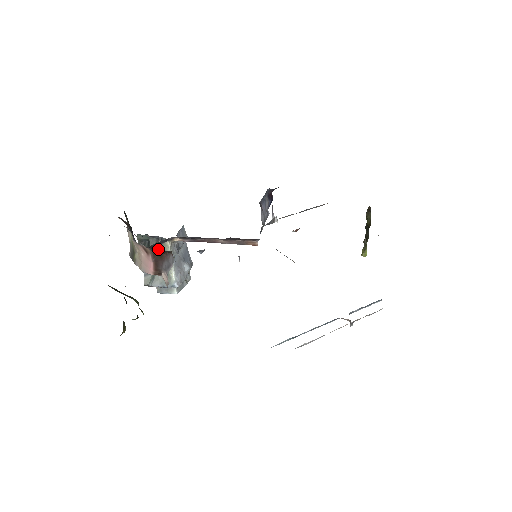
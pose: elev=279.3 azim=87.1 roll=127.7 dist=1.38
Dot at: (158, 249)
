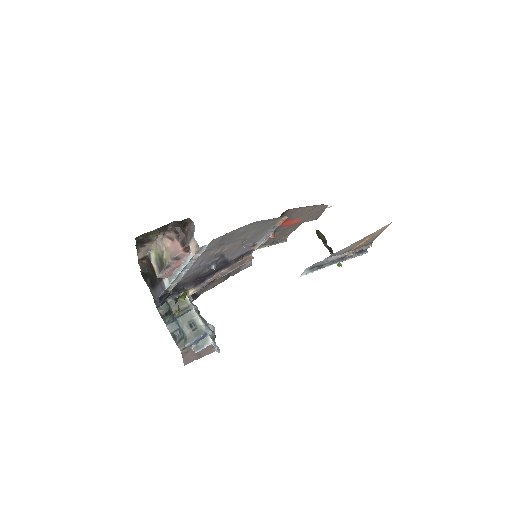
Dot at: (179, 307)
